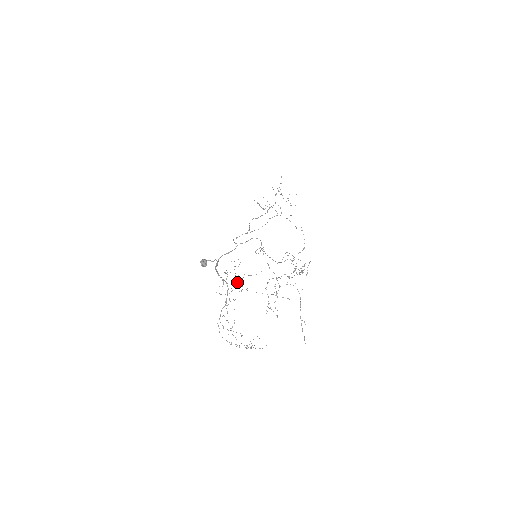
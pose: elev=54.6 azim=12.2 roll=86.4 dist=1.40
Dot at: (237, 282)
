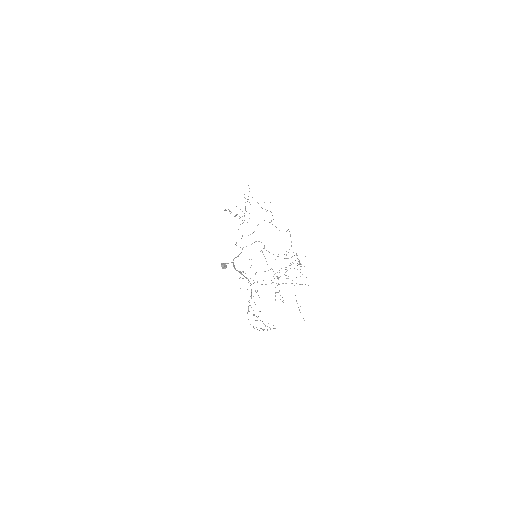
Dot at: occluded
